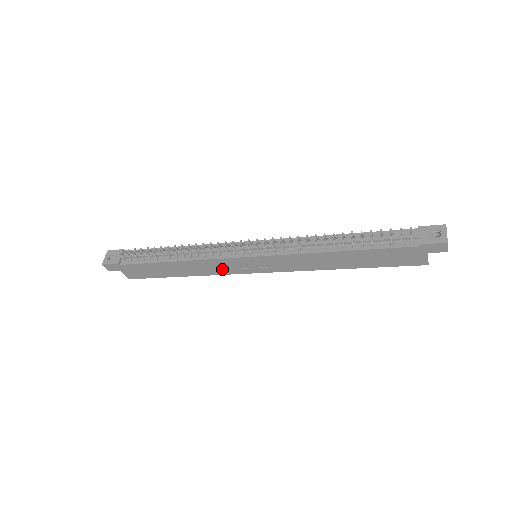
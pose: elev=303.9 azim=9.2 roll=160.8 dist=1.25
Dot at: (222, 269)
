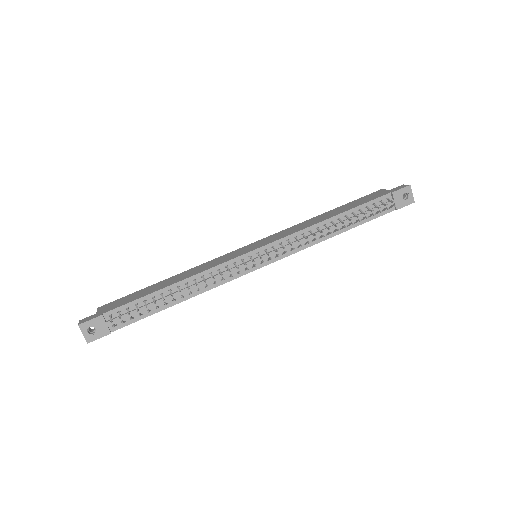
Dot at: occluded
